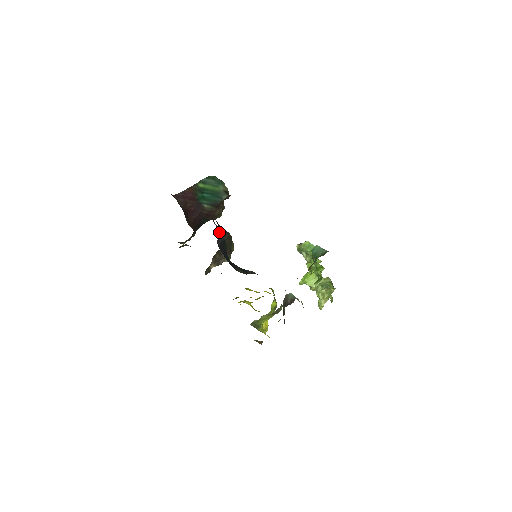
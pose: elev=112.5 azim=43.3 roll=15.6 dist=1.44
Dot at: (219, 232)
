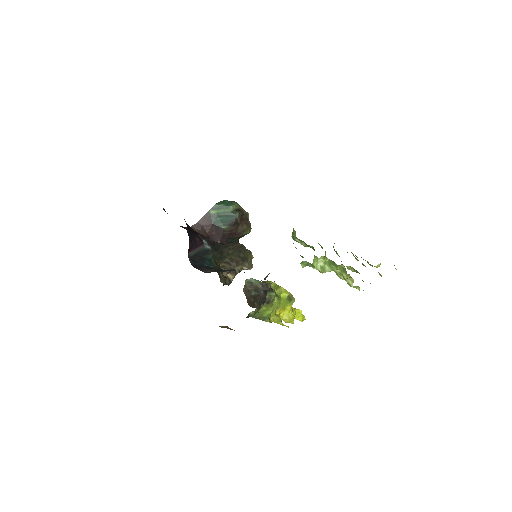
Dot at: (194, 245)
